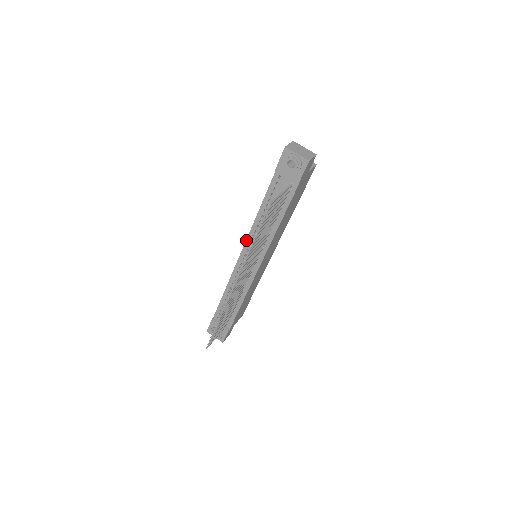
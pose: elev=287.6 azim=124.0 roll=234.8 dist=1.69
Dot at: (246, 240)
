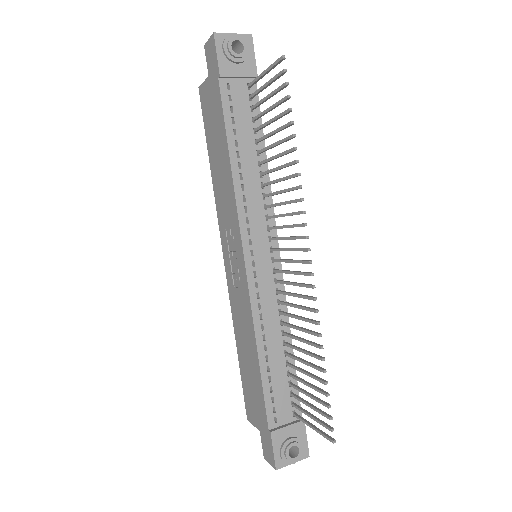
Dot at: (239, 225)
